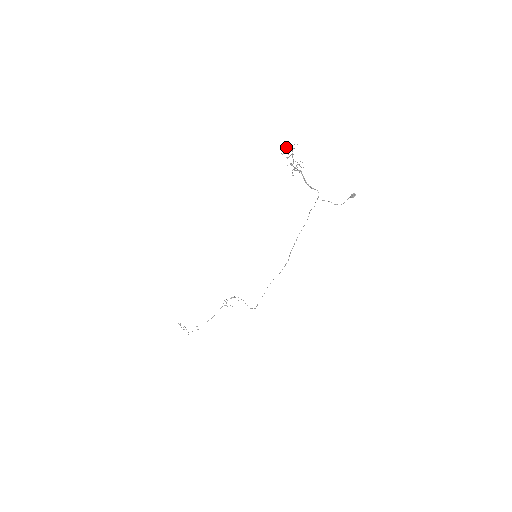
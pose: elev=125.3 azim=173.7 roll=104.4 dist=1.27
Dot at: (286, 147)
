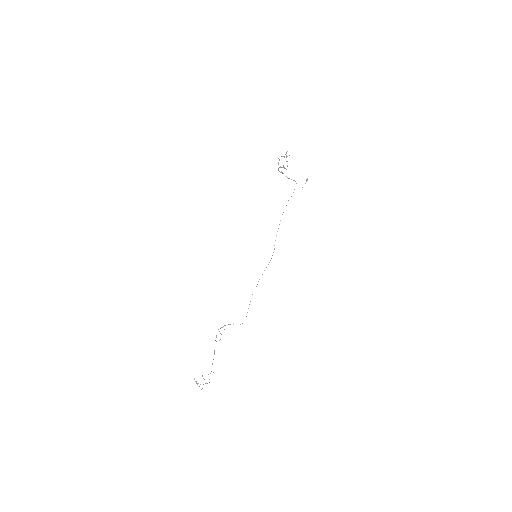
Dot at: occluded
